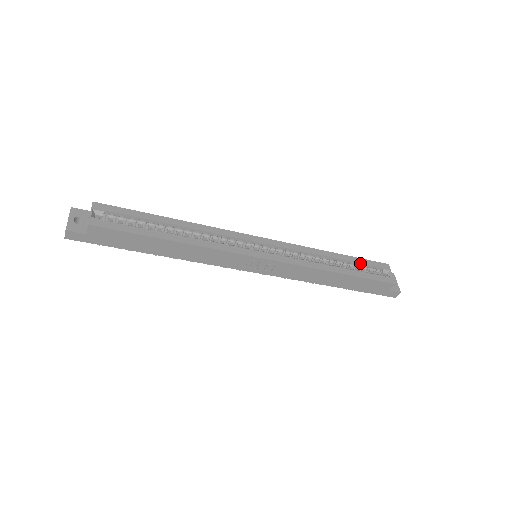
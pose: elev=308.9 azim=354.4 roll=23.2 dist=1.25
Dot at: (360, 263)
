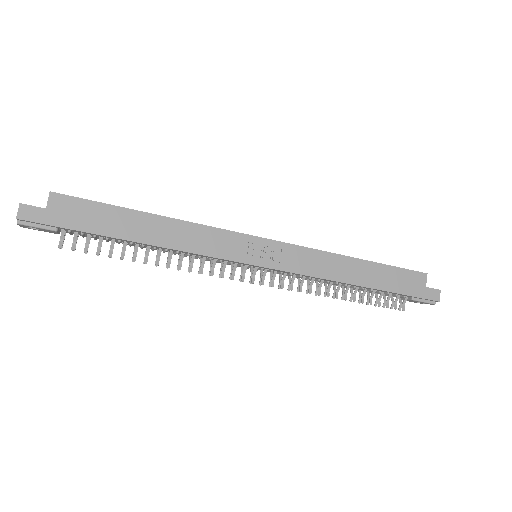
Dot at: occluded
